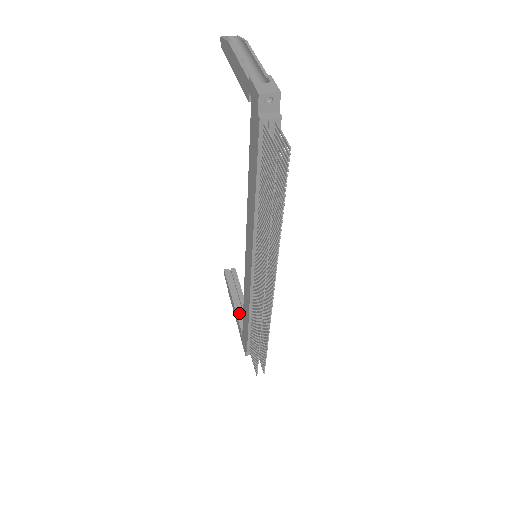
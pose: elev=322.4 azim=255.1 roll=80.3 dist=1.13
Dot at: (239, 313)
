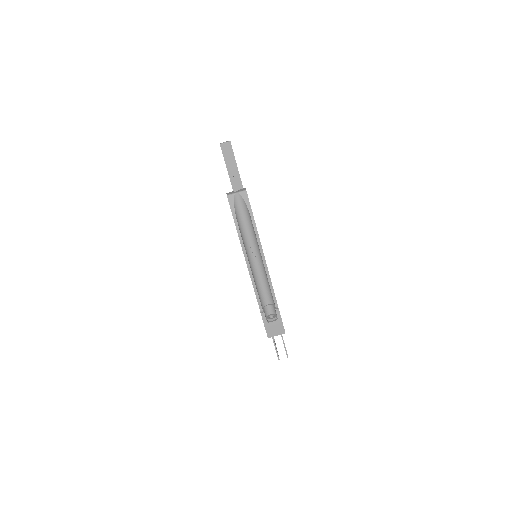
Dot at: occluded
